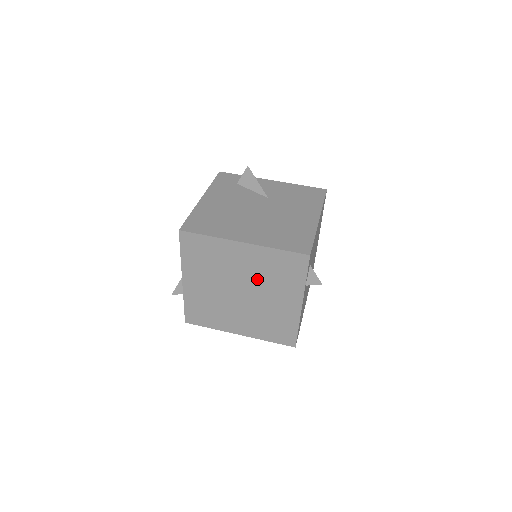
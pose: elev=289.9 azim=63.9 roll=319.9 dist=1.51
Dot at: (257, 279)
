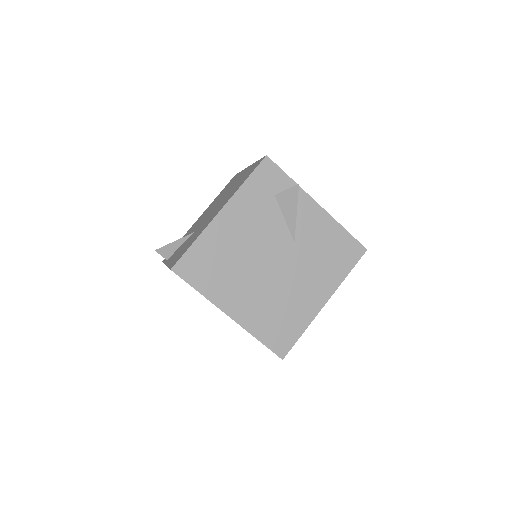
Dot at: occluded
